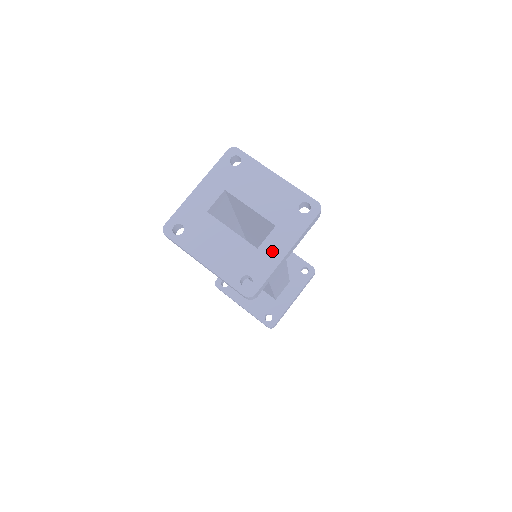
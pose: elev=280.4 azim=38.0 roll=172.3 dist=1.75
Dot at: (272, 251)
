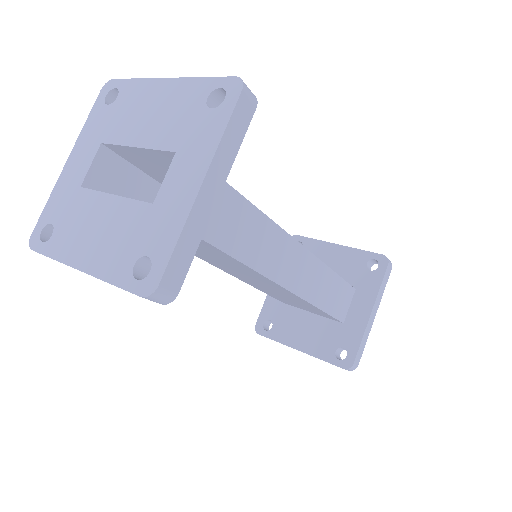
Dot at: (175, 195)
